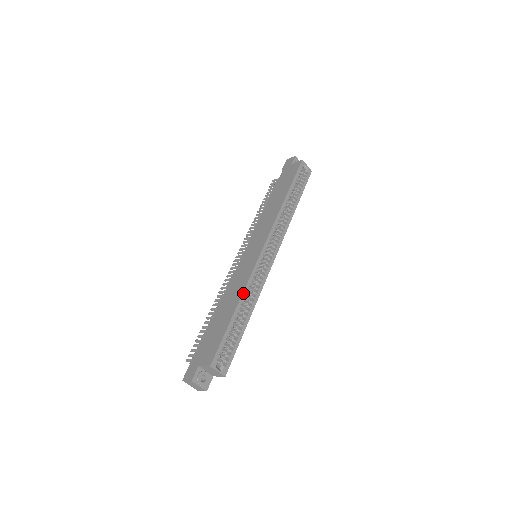
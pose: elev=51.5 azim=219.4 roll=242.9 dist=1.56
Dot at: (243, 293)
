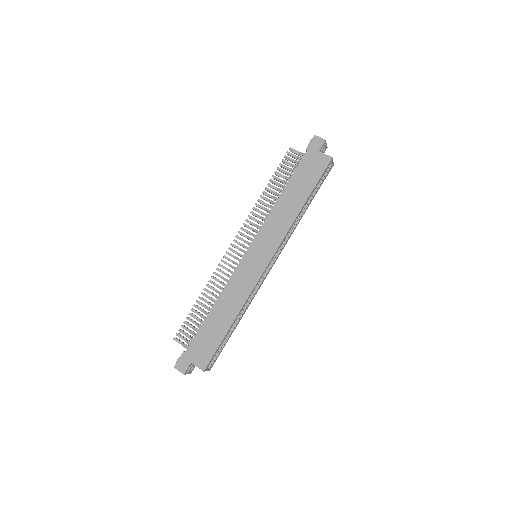
Dot at: (241, 309)
